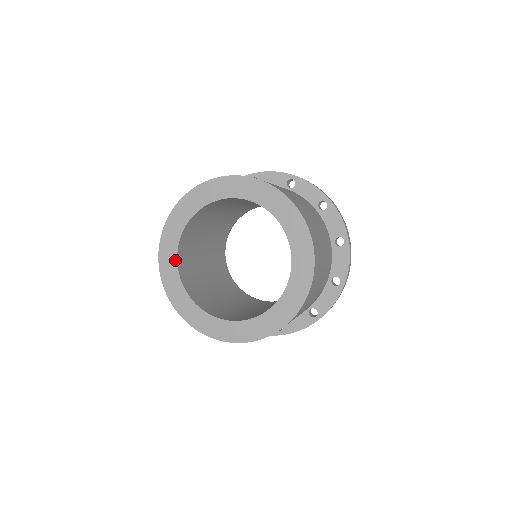
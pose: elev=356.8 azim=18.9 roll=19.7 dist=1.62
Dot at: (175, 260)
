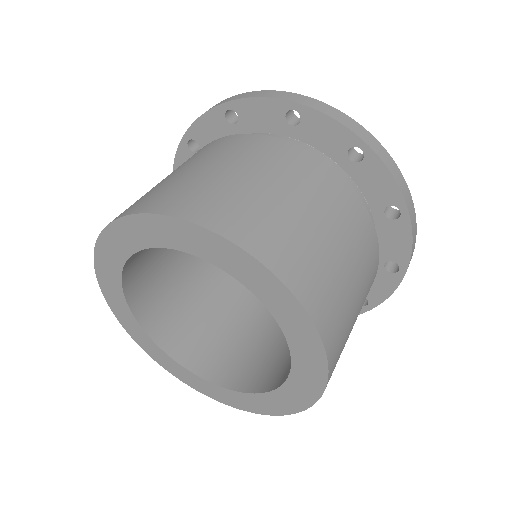
Dot at: (128, 253)
